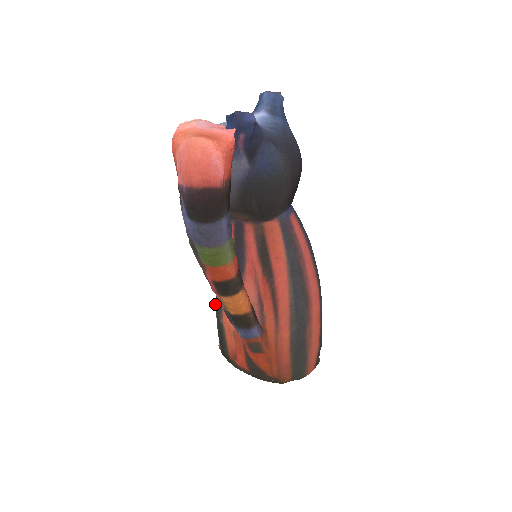
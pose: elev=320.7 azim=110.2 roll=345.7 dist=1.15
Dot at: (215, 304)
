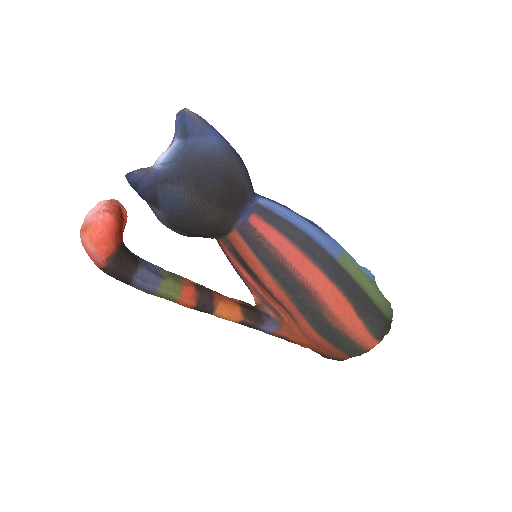
Dot at: occluded
